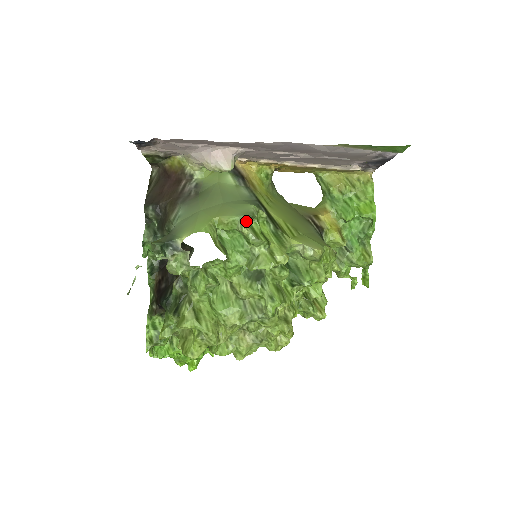
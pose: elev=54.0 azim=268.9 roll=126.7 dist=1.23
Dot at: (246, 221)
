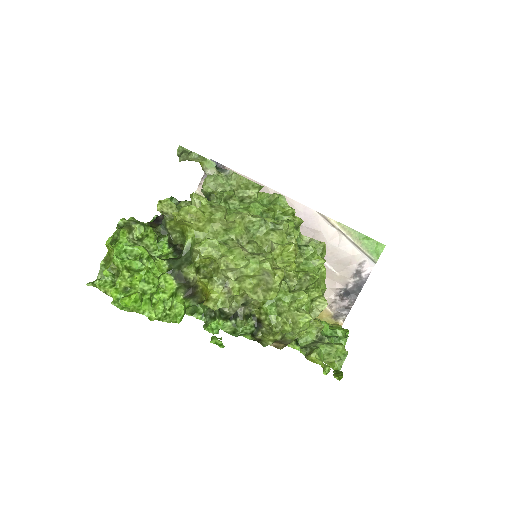
Dot at: (278, 194)
